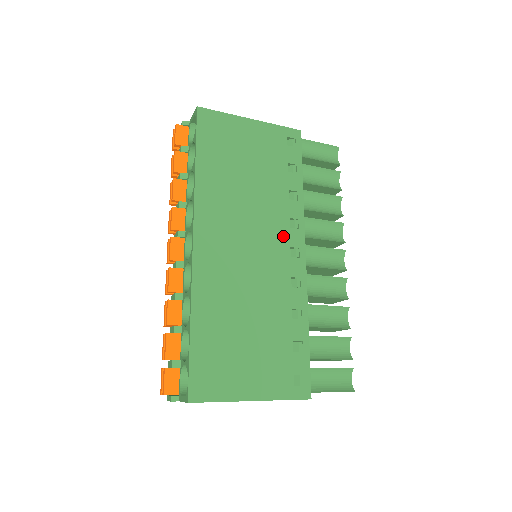
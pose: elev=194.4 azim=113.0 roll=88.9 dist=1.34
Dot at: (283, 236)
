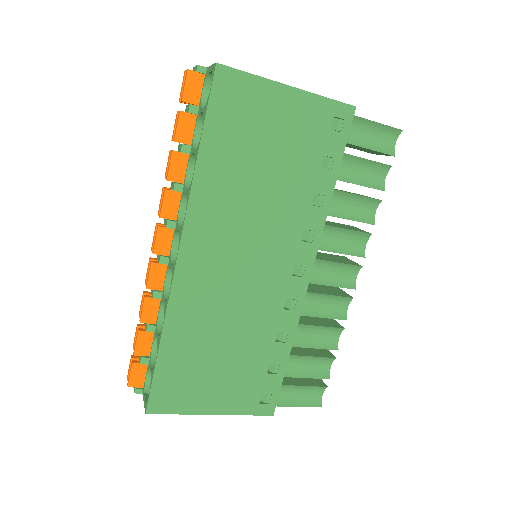
Dot at: (290, 251)
